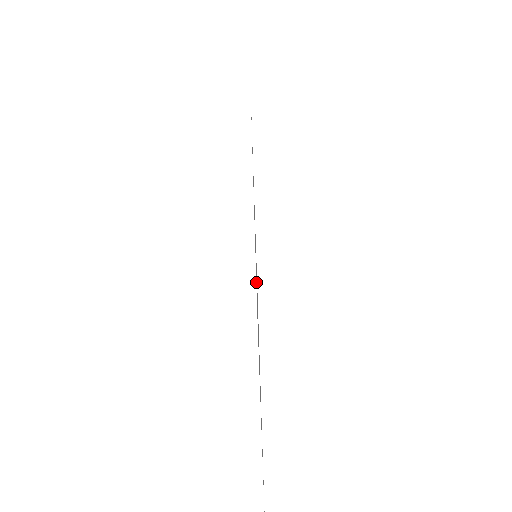
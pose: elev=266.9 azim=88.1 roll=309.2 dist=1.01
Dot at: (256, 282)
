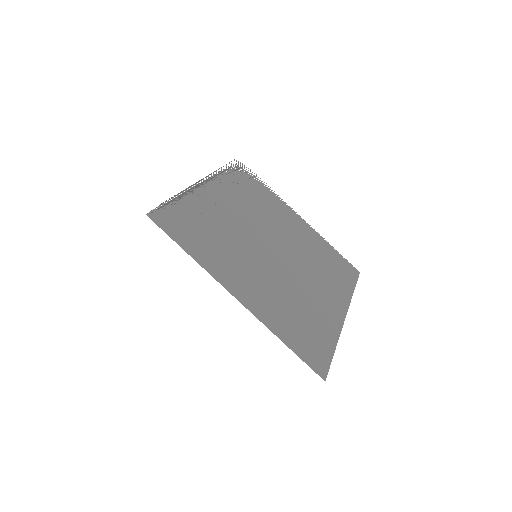
Dot at: (302, 350)
